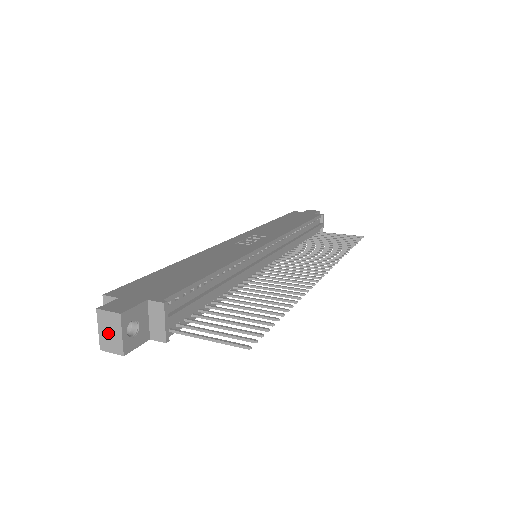
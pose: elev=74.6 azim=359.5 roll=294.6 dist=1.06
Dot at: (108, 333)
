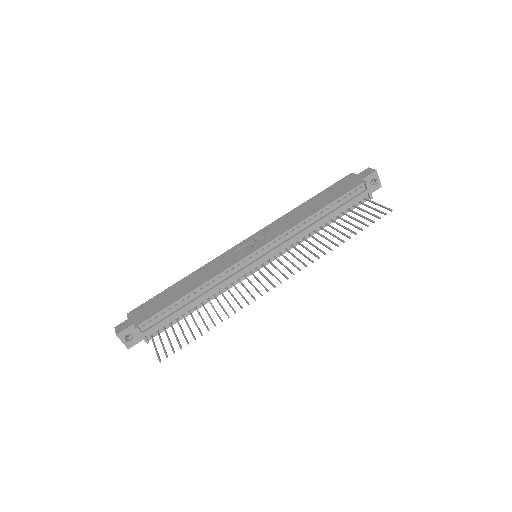
Dot at: occluded
